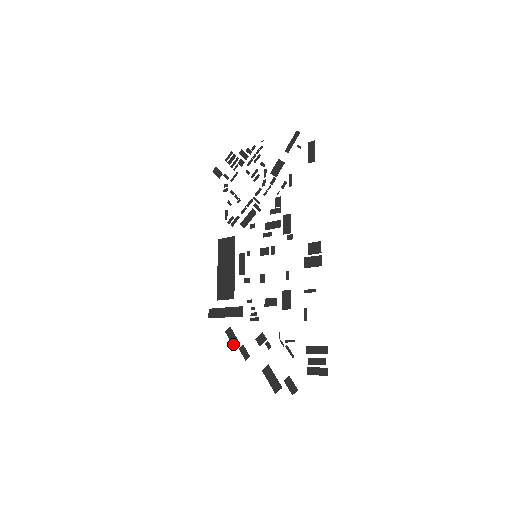
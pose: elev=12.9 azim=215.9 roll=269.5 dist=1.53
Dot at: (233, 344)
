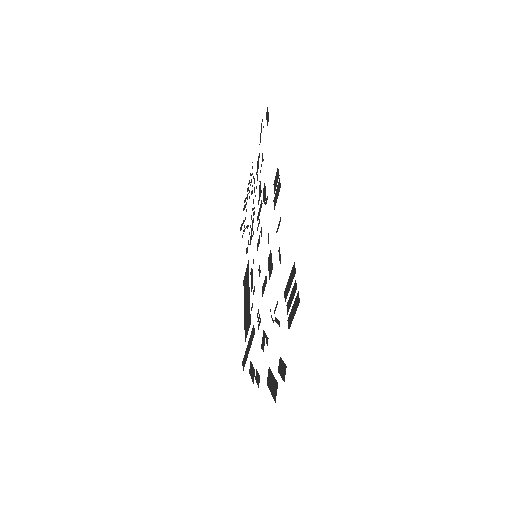
Dot at: (252, 379)
